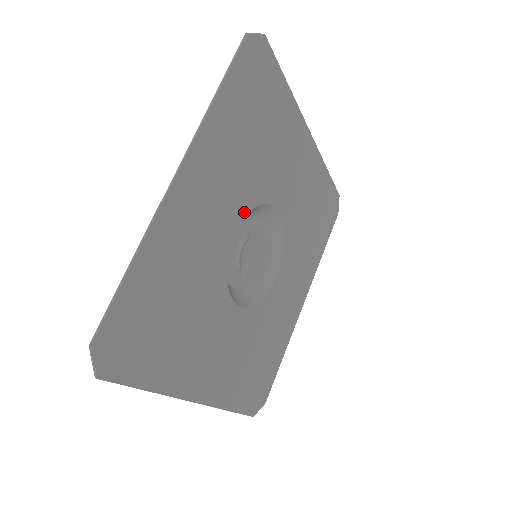
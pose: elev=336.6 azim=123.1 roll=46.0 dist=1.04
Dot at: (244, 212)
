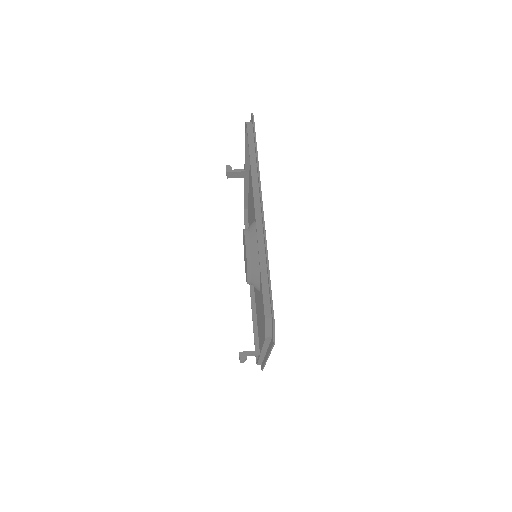
Dot at: occluded
